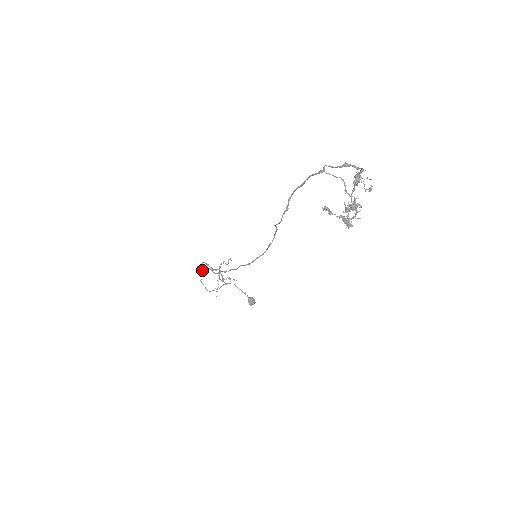
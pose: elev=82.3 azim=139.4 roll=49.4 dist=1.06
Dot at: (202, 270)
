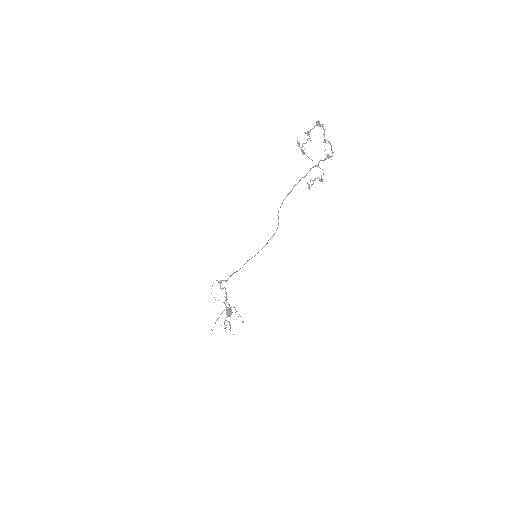
Dot at: (220, 280)
